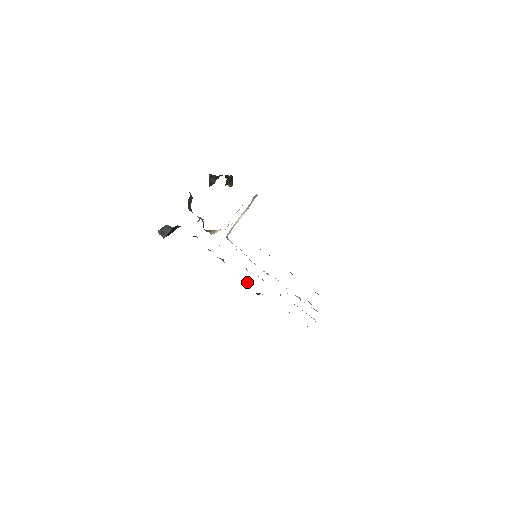
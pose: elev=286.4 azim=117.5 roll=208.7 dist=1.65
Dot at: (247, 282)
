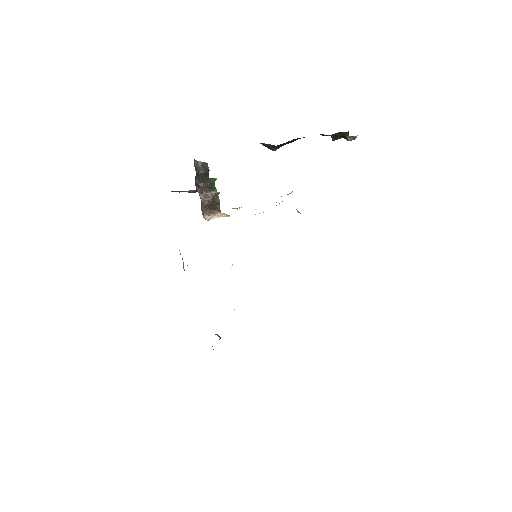
Dot at: occluded
